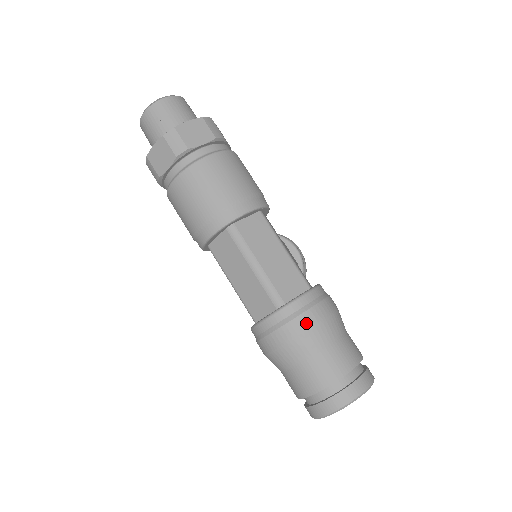
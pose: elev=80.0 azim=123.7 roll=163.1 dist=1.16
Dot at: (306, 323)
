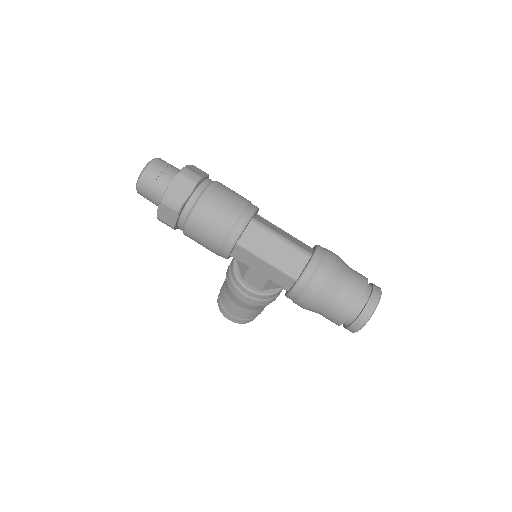
Dot at: (333, 257)
